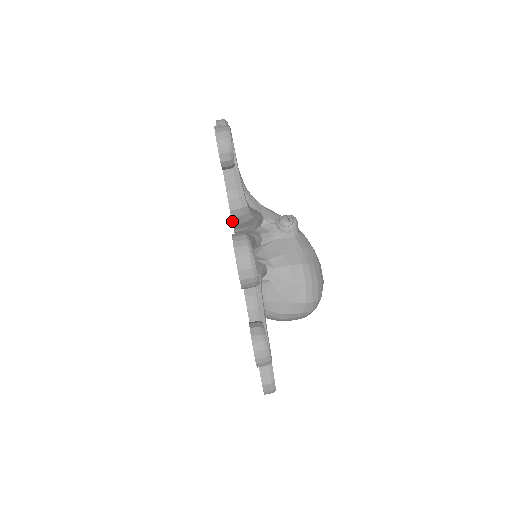
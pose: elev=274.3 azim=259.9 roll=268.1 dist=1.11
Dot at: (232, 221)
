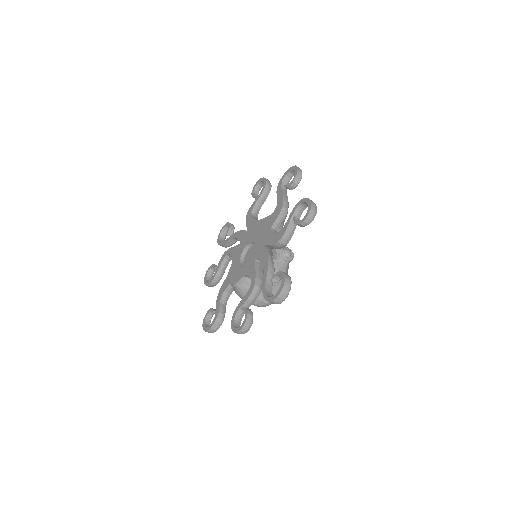
Dot at: (272, 245)
